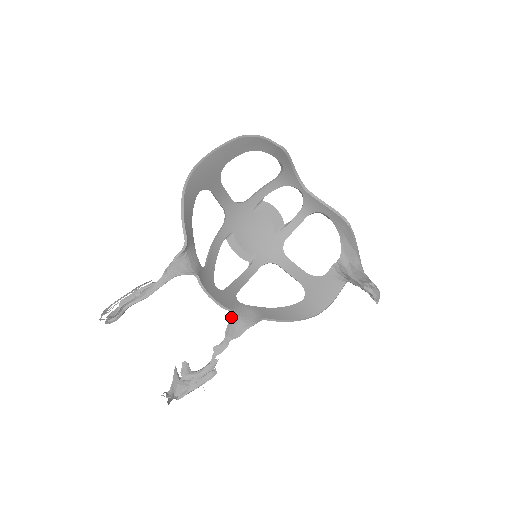
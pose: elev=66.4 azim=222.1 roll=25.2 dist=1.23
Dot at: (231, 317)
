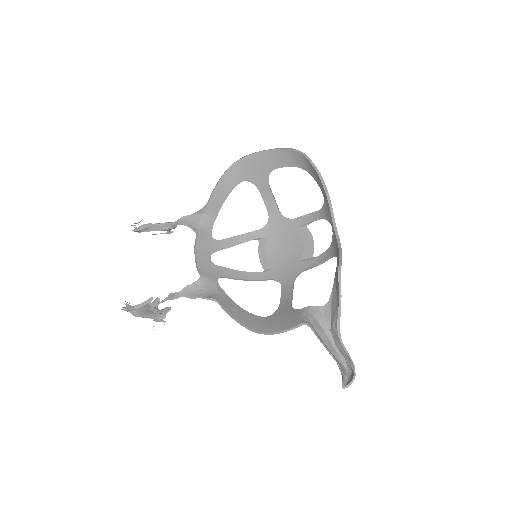
Dot at: (197, 281)
